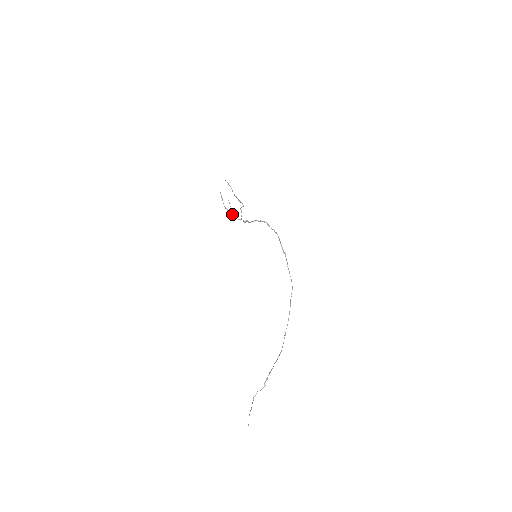
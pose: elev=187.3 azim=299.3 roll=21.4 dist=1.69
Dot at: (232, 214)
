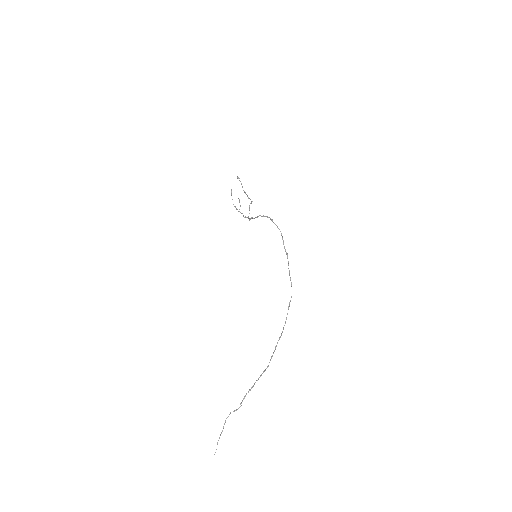
Dot at: (240, 212)
